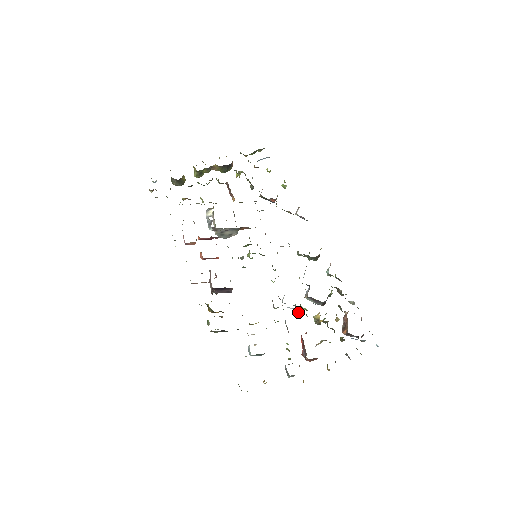
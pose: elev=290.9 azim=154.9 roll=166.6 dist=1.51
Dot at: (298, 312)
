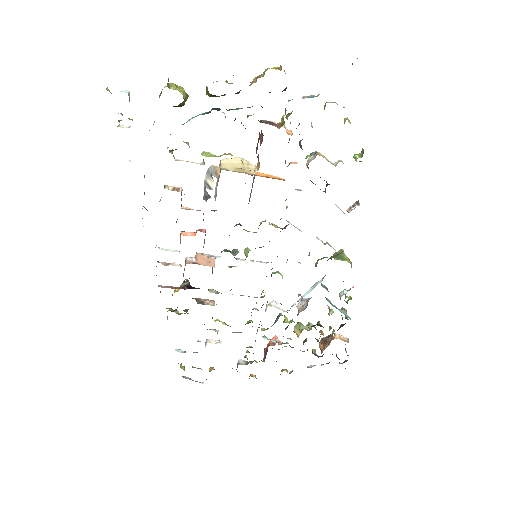
Dot at: occluded
